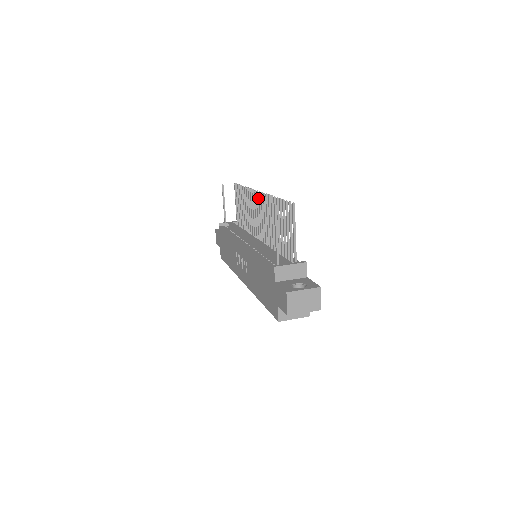
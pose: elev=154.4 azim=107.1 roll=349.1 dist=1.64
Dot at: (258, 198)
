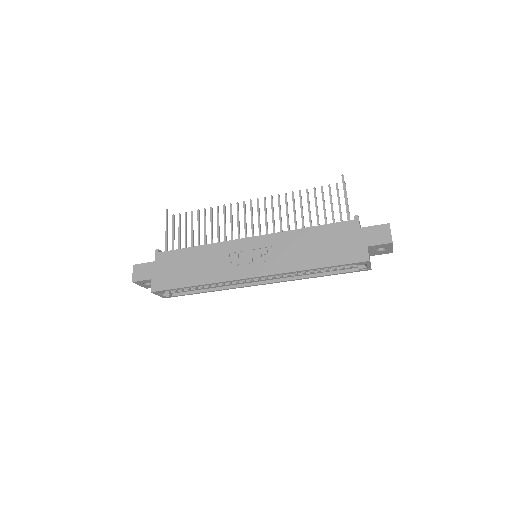
Dot at: occluded
